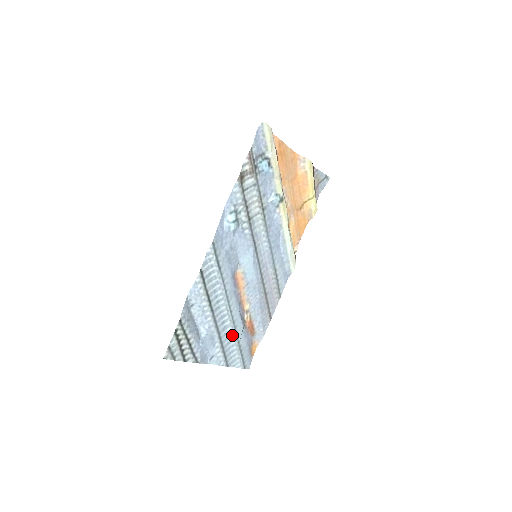
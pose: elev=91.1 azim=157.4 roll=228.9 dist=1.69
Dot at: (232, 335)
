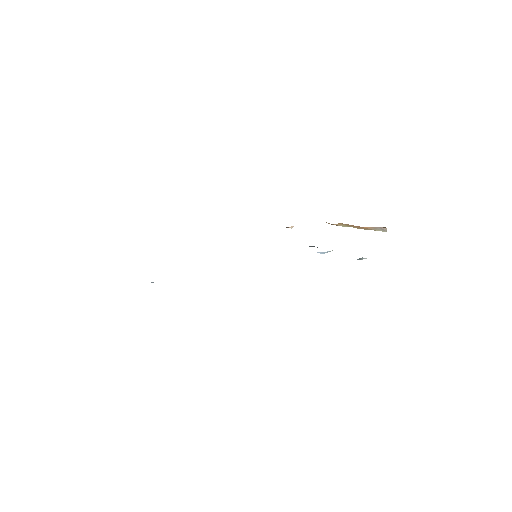
Dot at: occluded
